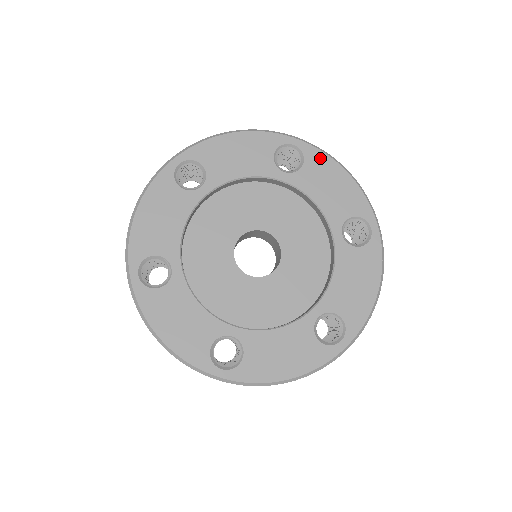
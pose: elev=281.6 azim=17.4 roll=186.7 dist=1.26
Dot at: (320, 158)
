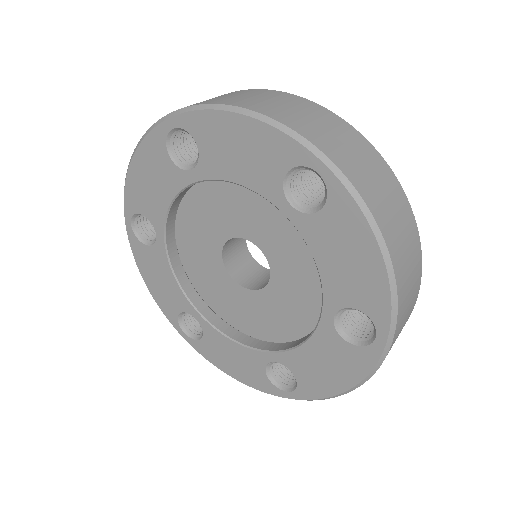
Dot at: (204, 122)
